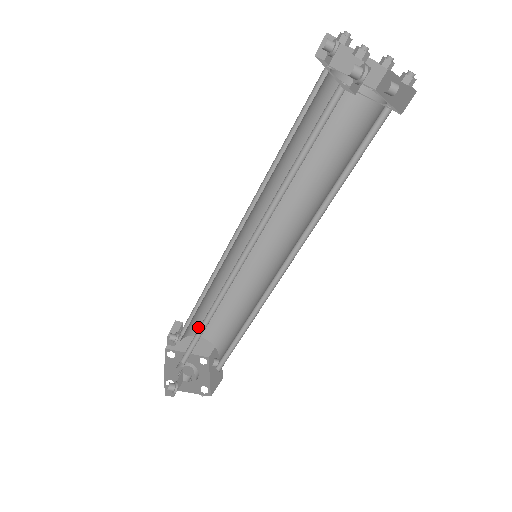
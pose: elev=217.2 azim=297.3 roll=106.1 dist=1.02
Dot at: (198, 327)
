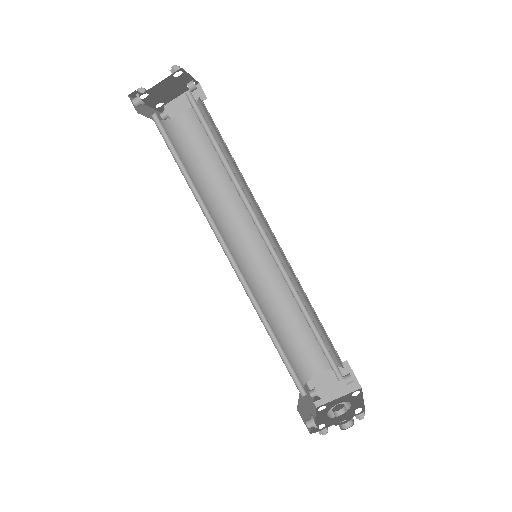
Dot at: (313, 362)
